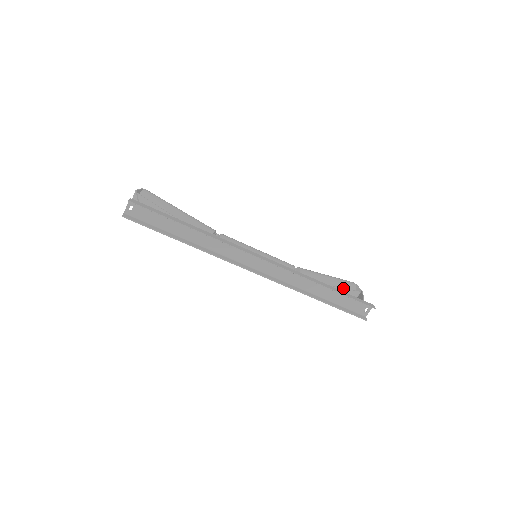
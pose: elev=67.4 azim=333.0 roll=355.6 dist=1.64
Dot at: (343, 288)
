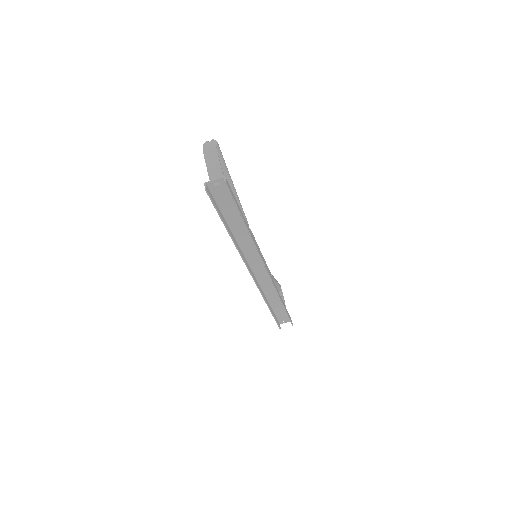
Dot at: occluded
